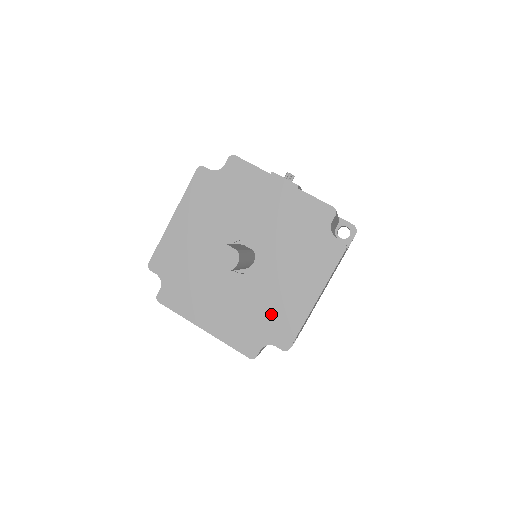
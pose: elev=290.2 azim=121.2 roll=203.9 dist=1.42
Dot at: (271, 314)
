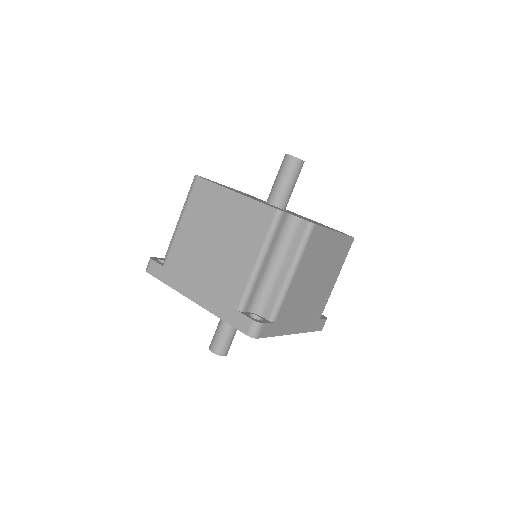
Dot at: (298, 216)
